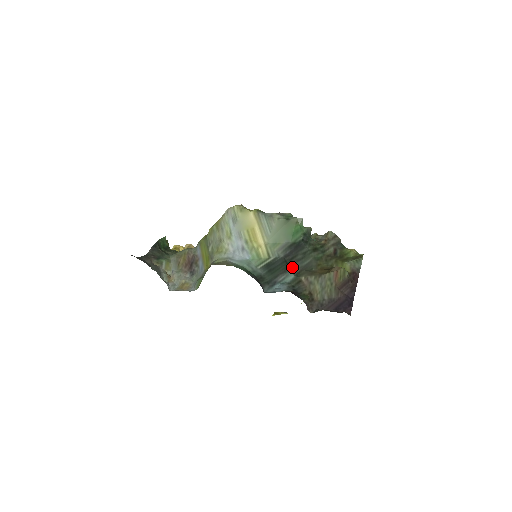
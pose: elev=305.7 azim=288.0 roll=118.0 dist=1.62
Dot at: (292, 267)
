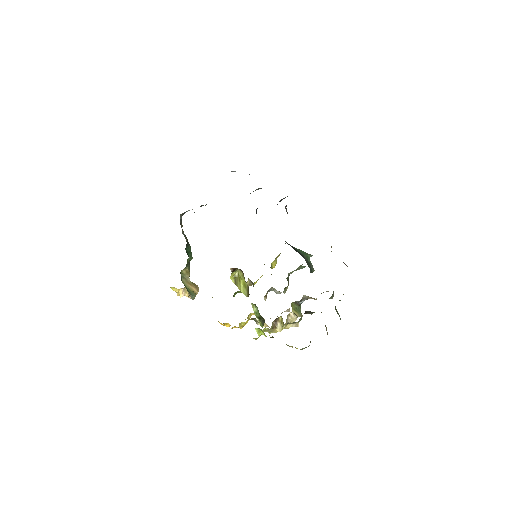
Dot at: occluded
